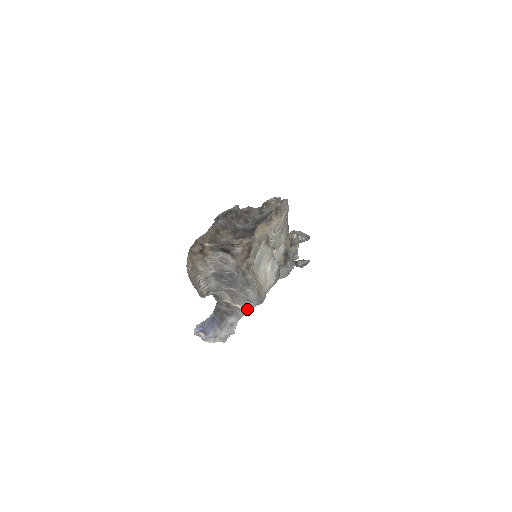
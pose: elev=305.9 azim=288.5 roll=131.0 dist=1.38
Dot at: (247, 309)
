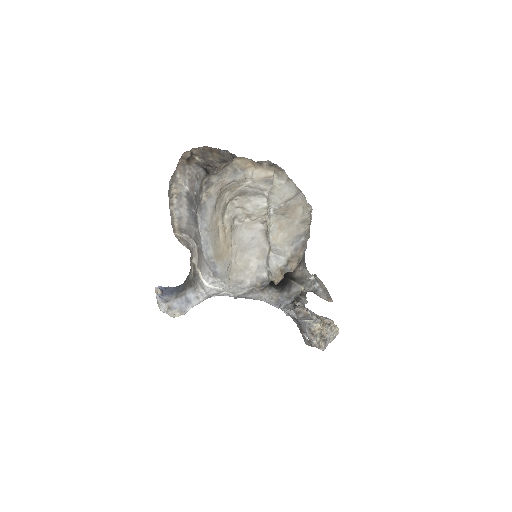
Dot at: (206, 283)
